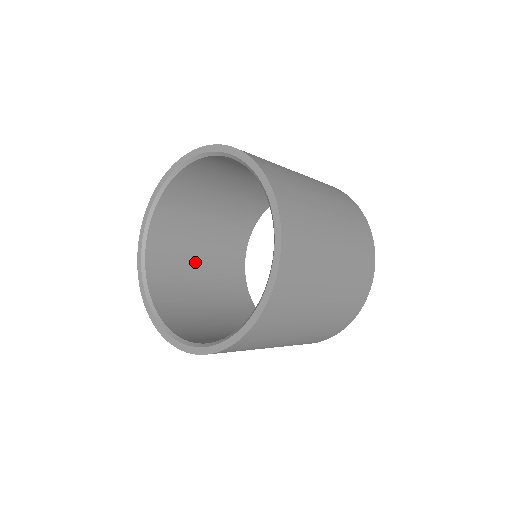
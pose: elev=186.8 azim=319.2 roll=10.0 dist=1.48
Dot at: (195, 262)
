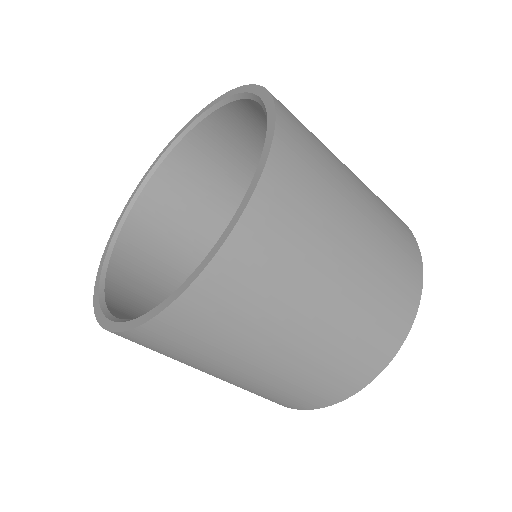
Dot at: (188, 264)
